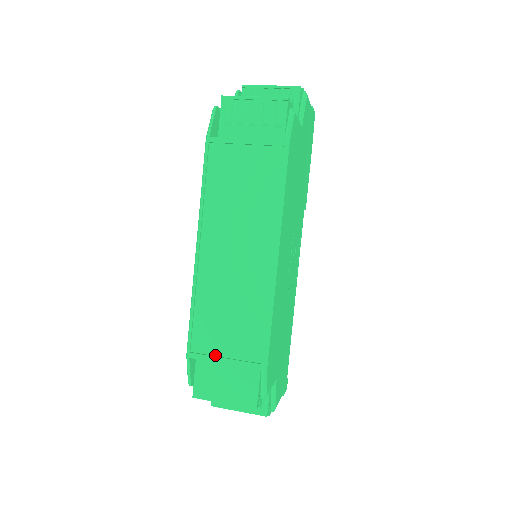
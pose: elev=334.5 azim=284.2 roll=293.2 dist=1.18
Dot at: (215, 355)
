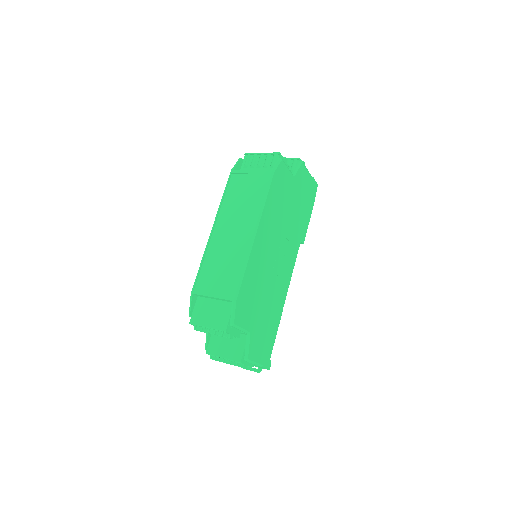
Dot at: (207, 292)
